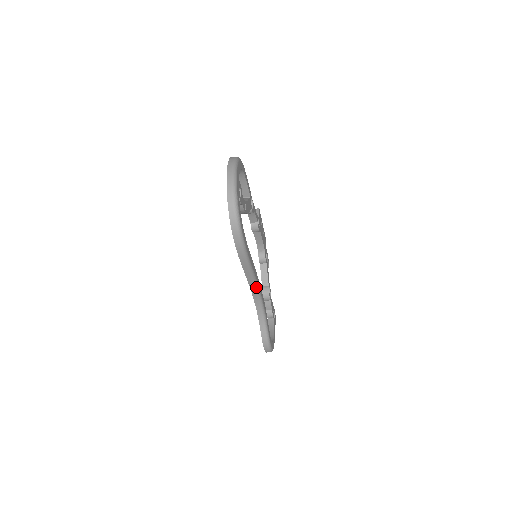
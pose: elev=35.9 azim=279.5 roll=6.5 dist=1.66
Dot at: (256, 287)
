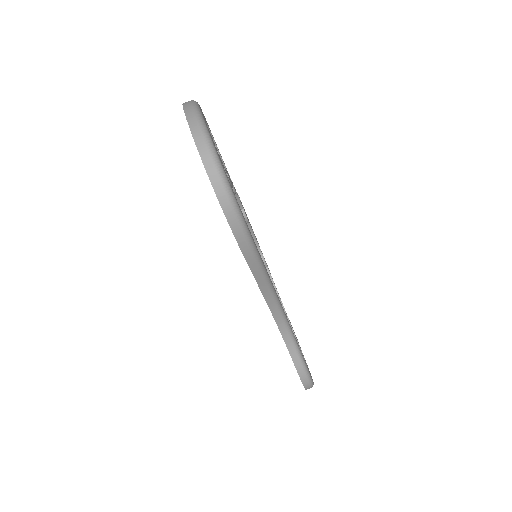
Dot at: (274, 298)
